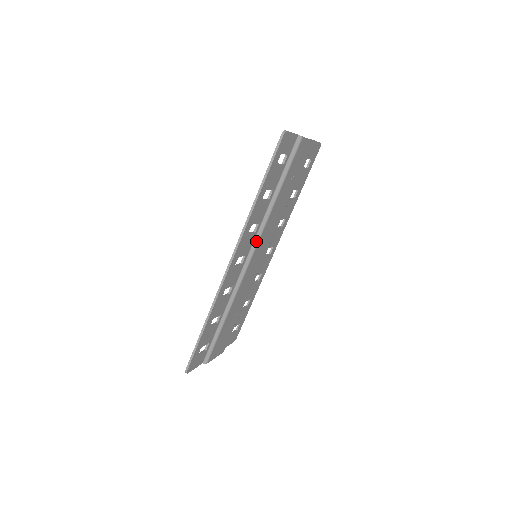
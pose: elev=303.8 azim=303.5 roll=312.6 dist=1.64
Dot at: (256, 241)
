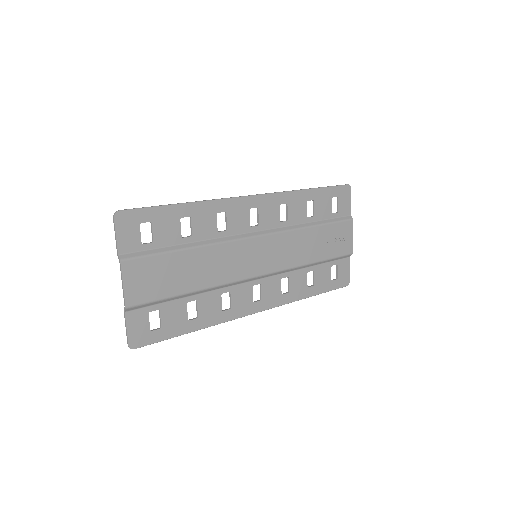
Dot at: (273, 231)
